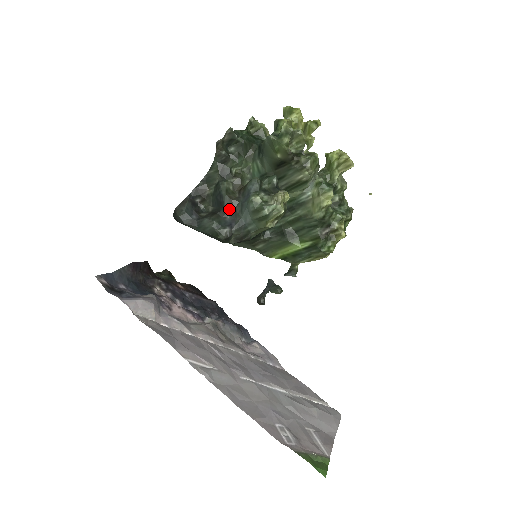
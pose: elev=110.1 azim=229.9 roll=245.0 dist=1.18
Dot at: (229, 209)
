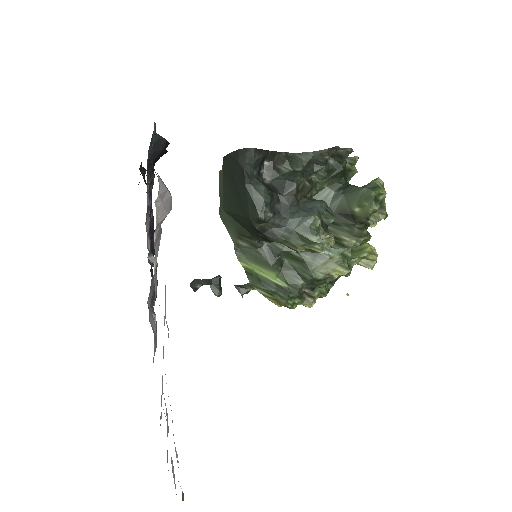
Dot at: (285, 201)
